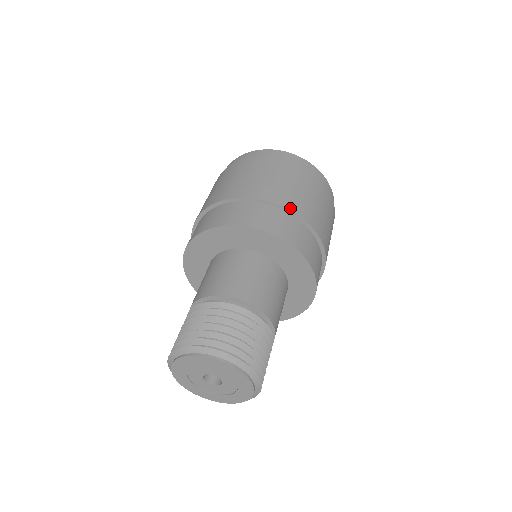
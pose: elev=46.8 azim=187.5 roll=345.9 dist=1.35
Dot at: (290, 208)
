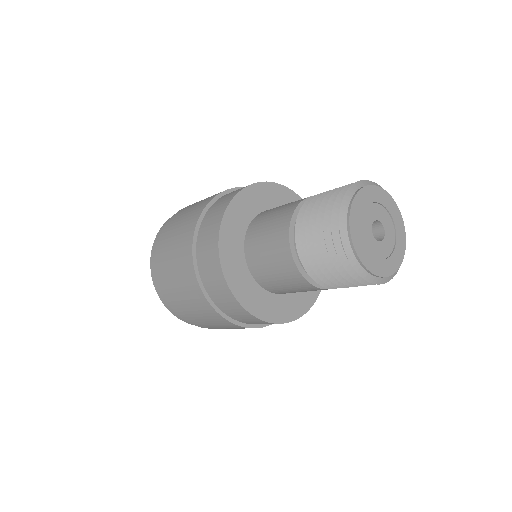
Dot at: occluded
